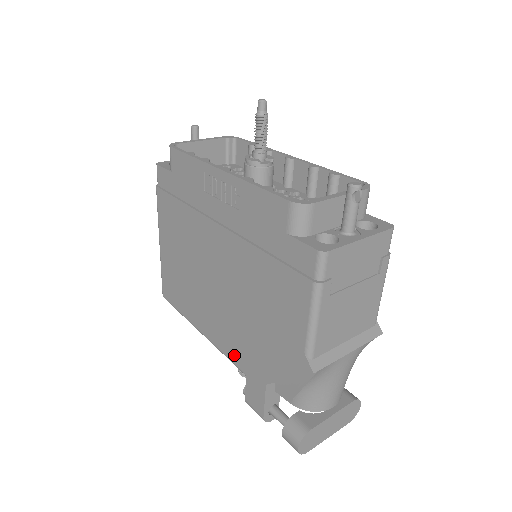
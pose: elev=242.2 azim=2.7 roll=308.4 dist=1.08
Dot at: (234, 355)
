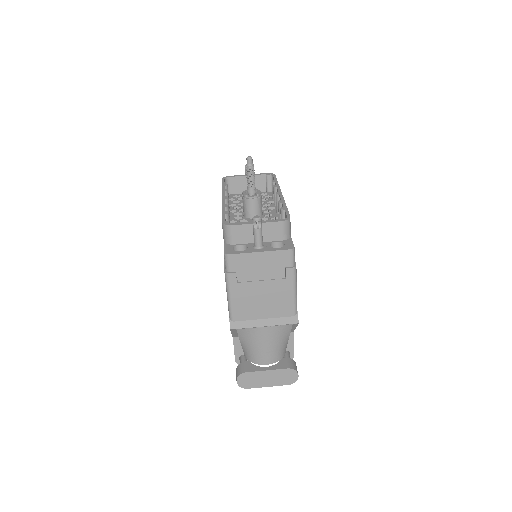
Dot at: occluded
